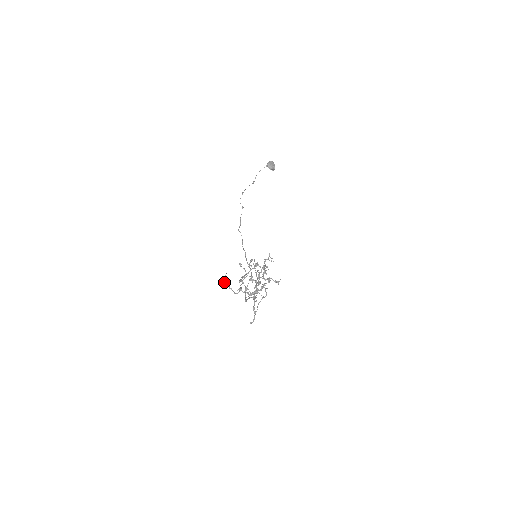
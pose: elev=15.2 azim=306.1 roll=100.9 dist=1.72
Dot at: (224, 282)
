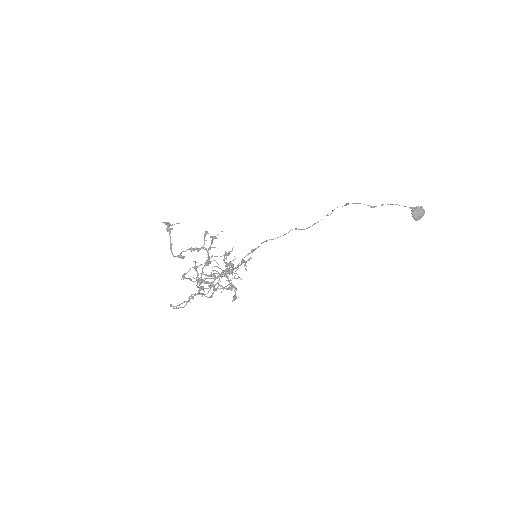
Dot at: (169, 228)
